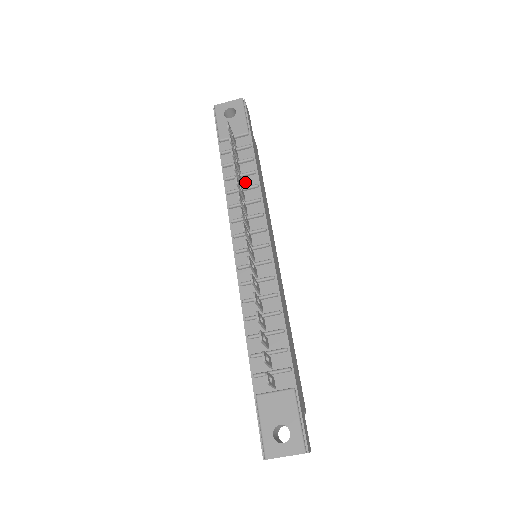
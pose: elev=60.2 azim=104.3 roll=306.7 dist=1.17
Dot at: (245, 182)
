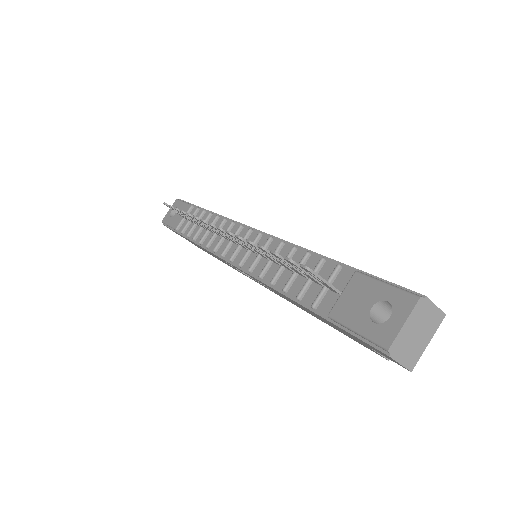
Dot at: occluded
